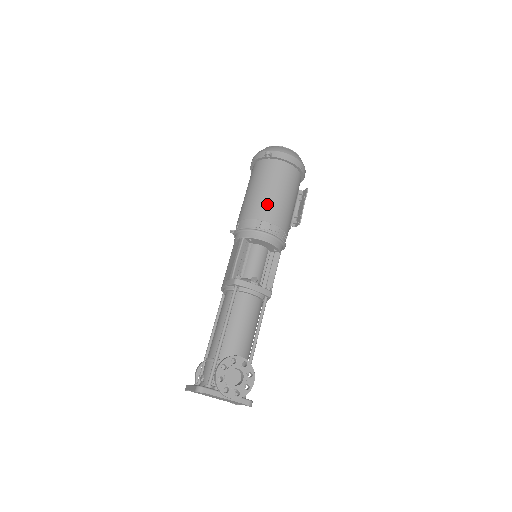
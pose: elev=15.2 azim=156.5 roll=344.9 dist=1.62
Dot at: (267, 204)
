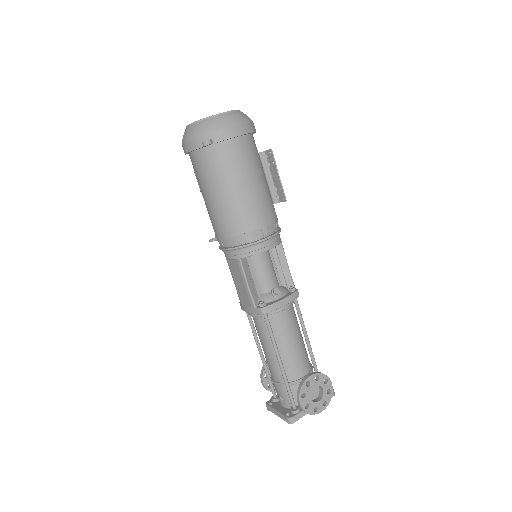
Dot at: (244, 209)
